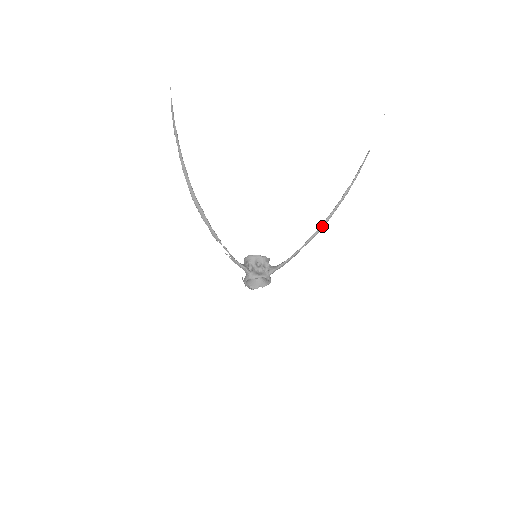
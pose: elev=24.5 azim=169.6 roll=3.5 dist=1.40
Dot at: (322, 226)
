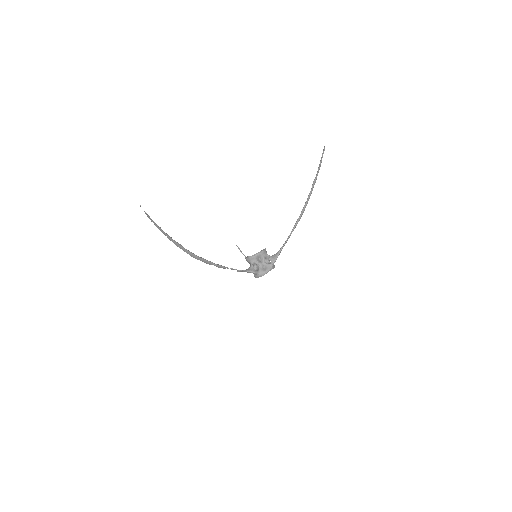
Dot at: (302, 214)
